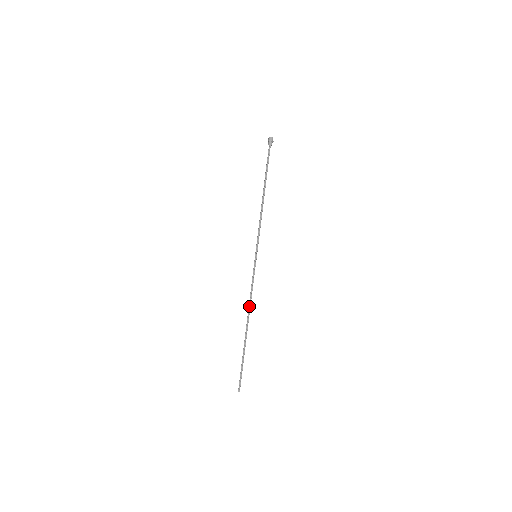
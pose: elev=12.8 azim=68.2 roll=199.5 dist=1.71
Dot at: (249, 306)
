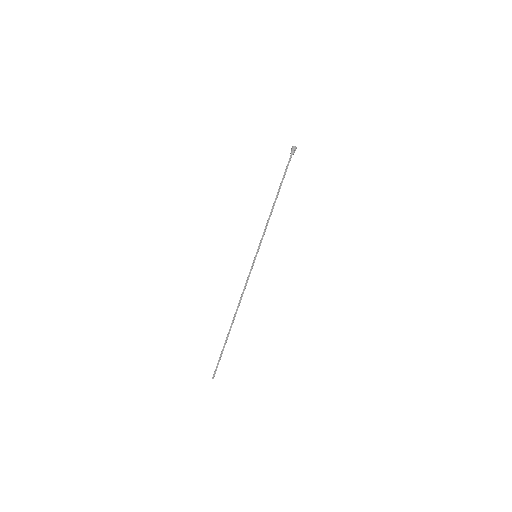
Dot at: (239, 302)
